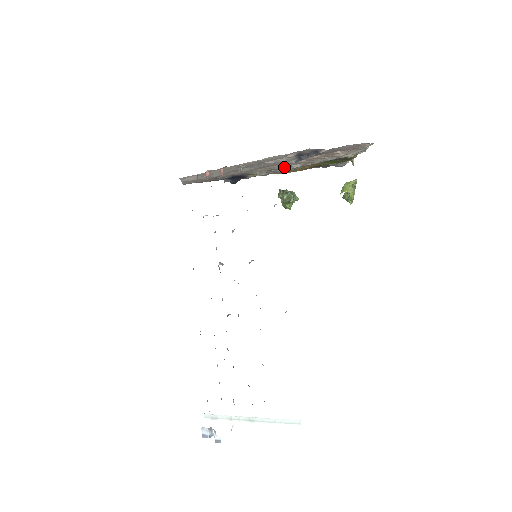
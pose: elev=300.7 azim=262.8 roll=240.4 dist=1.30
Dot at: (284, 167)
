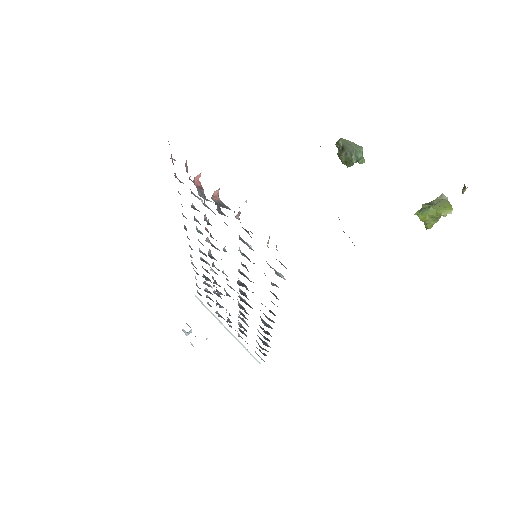
Dot at: occluded
